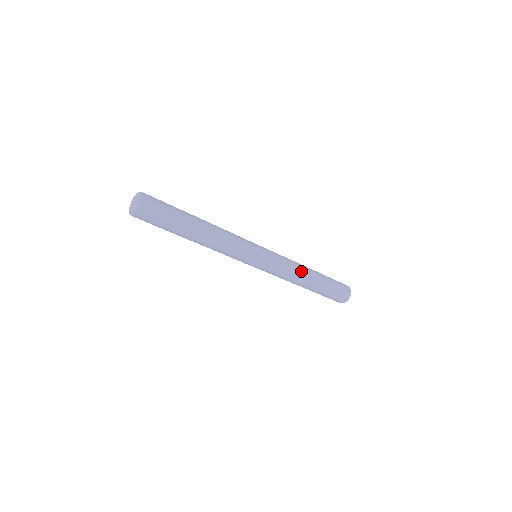
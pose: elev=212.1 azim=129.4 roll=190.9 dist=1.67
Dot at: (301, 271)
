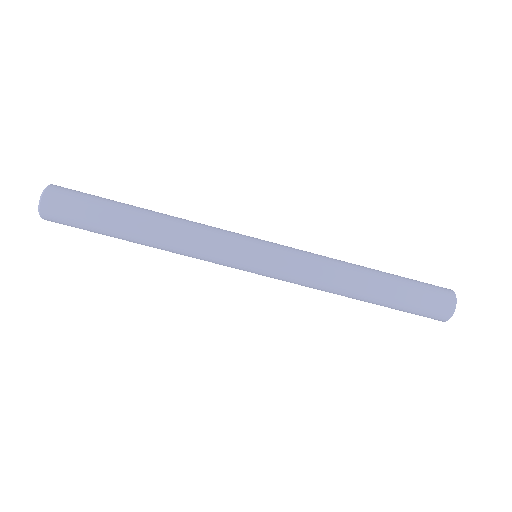
Dot at: (340, 272)
